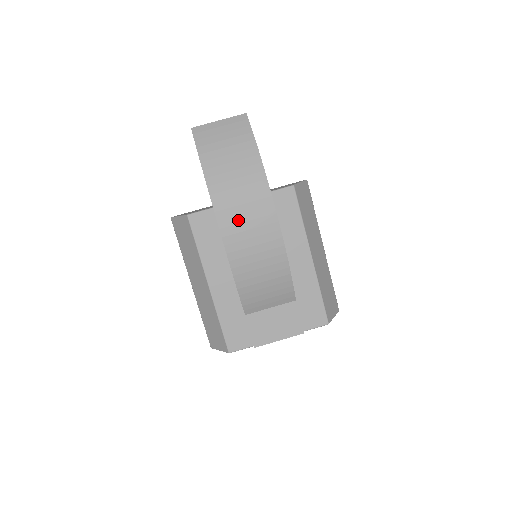
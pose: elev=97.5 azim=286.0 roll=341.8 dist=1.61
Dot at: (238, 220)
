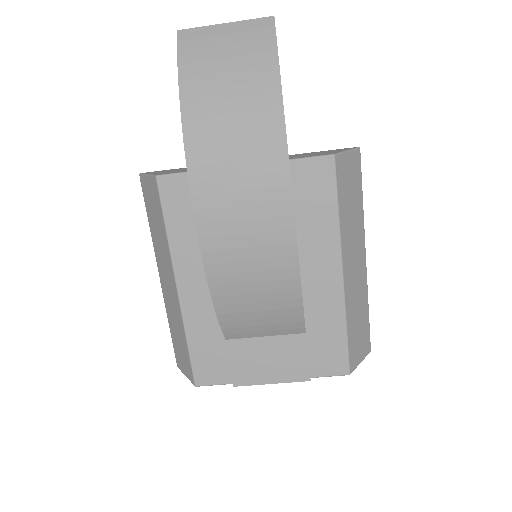
Dot at: (226, 201)
